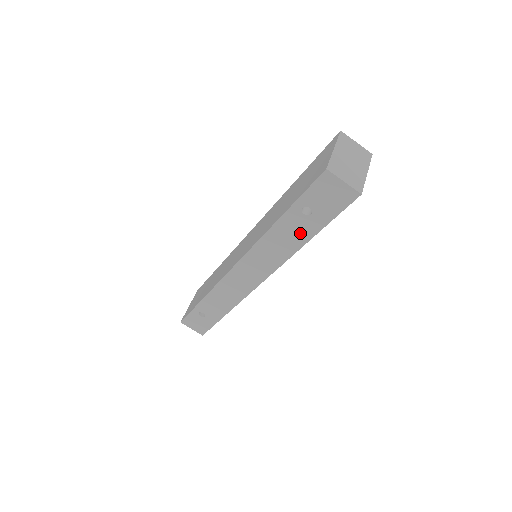
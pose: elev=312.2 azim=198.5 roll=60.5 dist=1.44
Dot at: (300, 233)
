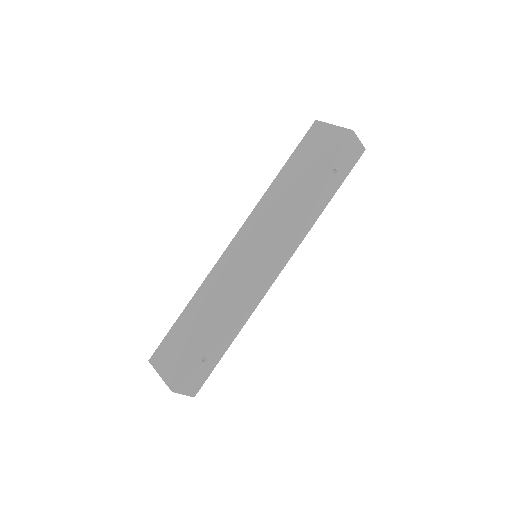
Dot at: (324, 198)
